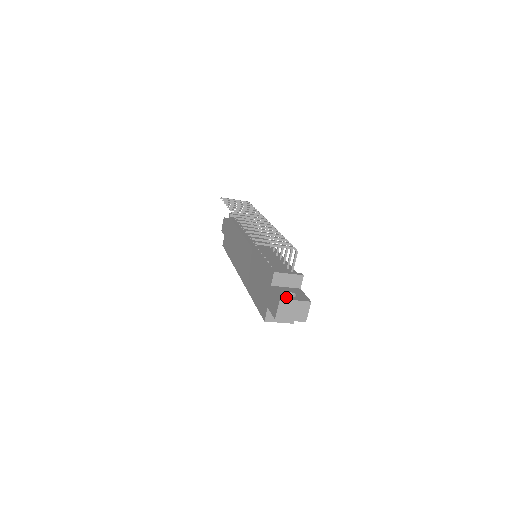
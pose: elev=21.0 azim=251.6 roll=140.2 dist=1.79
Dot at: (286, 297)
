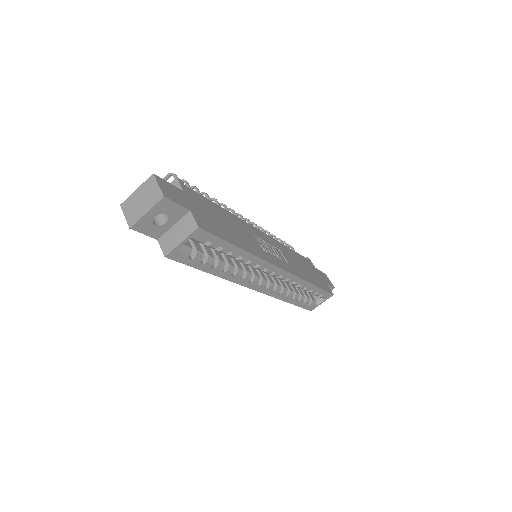
Dot at: occluded
